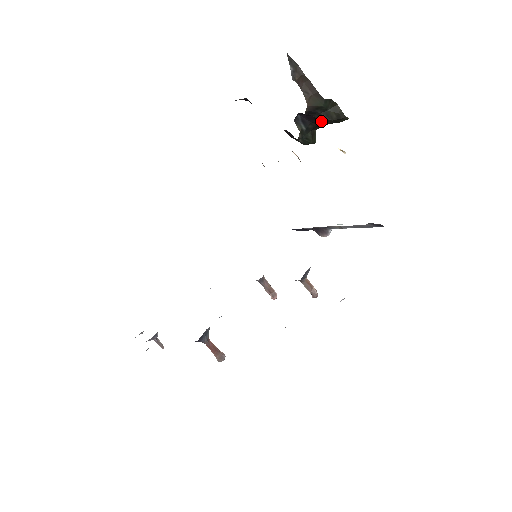
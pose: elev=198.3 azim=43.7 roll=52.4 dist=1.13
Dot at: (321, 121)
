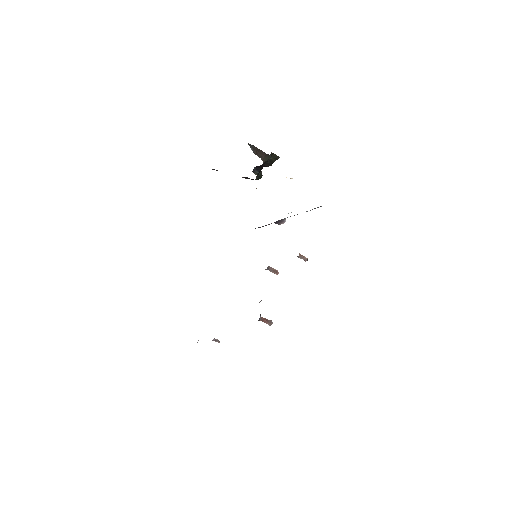
Dot at: (268, 166)
